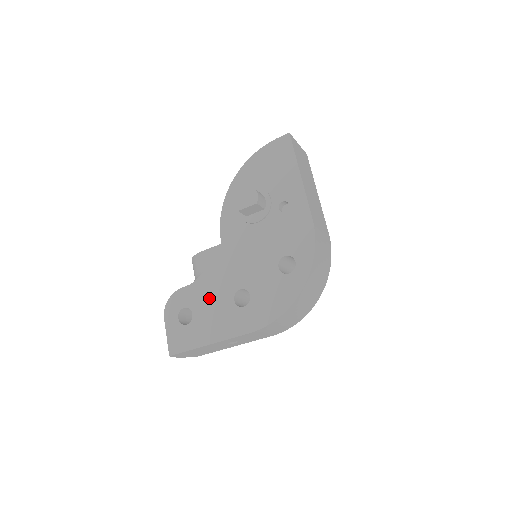
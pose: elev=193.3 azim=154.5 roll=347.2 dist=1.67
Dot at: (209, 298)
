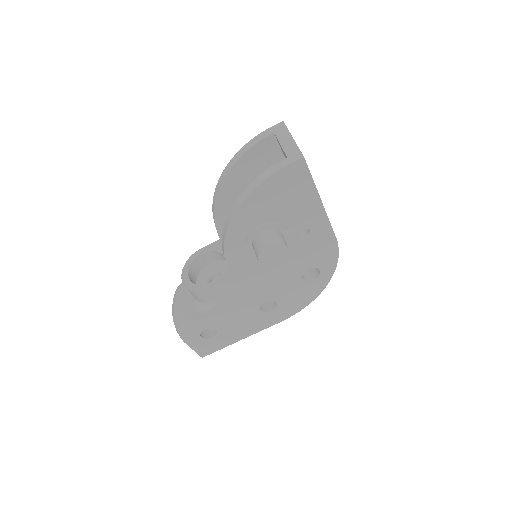
Dot at: (232, 317)
